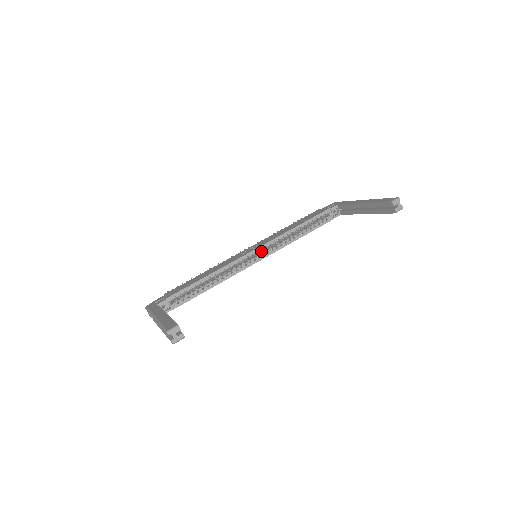
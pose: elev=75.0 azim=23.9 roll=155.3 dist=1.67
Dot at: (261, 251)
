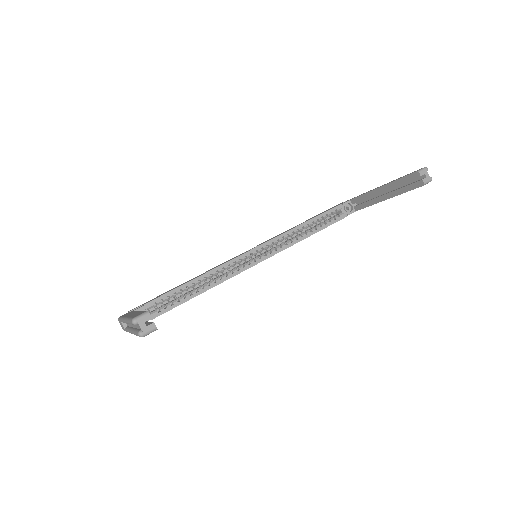
Dot at: occluded
